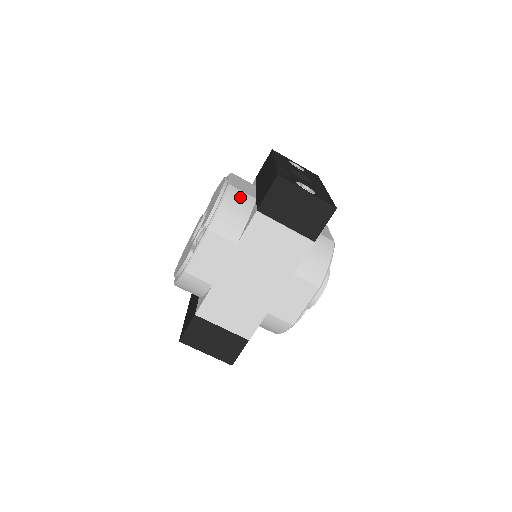
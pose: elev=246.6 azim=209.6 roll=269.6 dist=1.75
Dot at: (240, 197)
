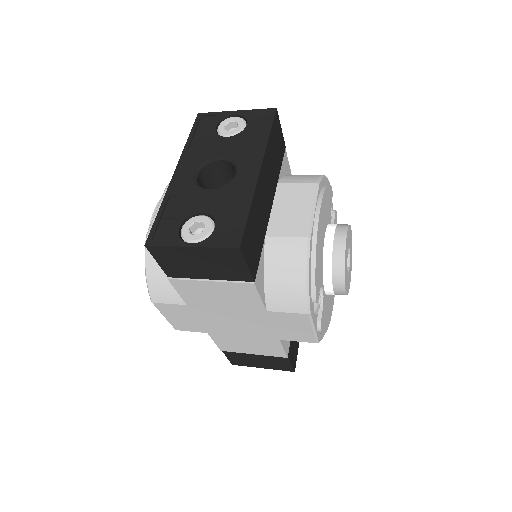
Dot at: occluded
